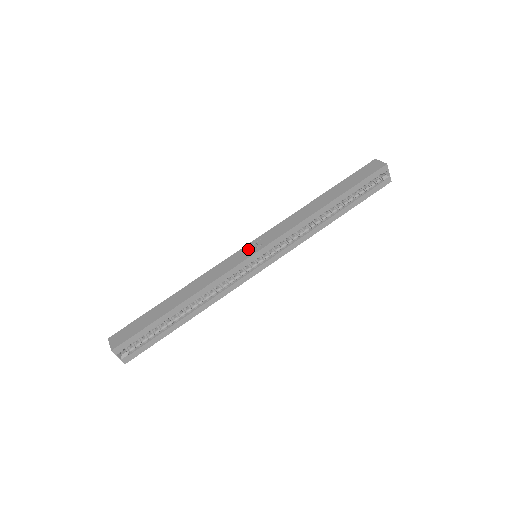
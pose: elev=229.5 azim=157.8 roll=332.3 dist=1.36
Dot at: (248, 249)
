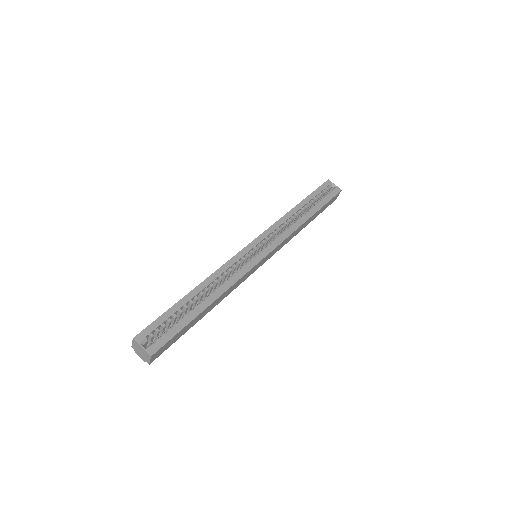
Dot at: occluded
